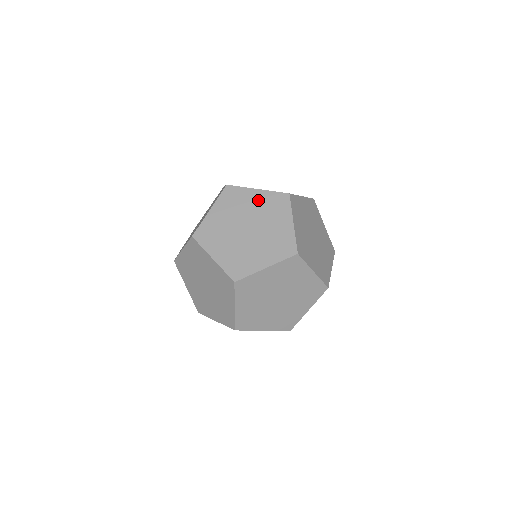
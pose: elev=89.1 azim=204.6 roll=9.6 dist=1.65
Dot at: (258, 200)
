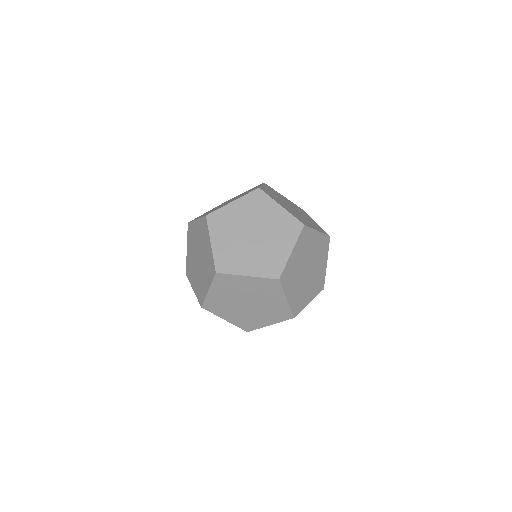
Dot at: (289, 201)
